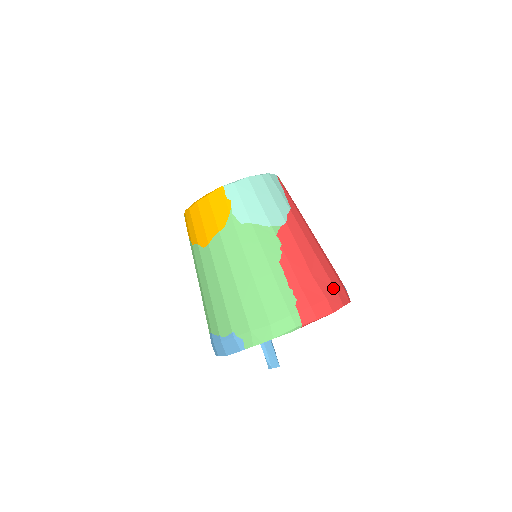
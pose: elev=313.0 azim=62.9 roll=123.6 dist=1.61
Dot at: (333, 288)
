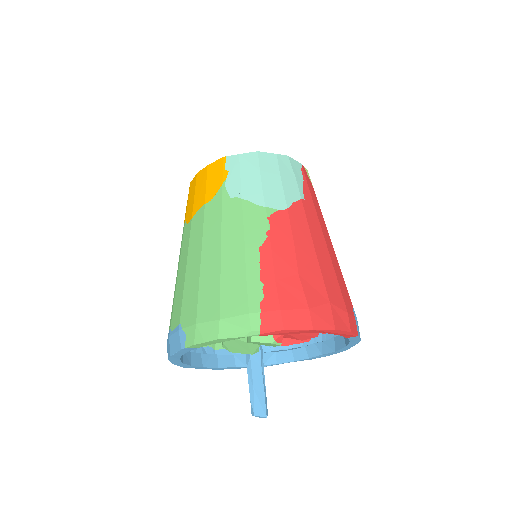
Dot at: (326, 301)
